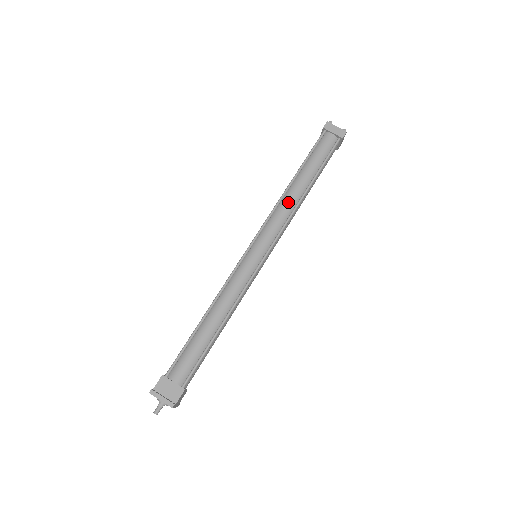
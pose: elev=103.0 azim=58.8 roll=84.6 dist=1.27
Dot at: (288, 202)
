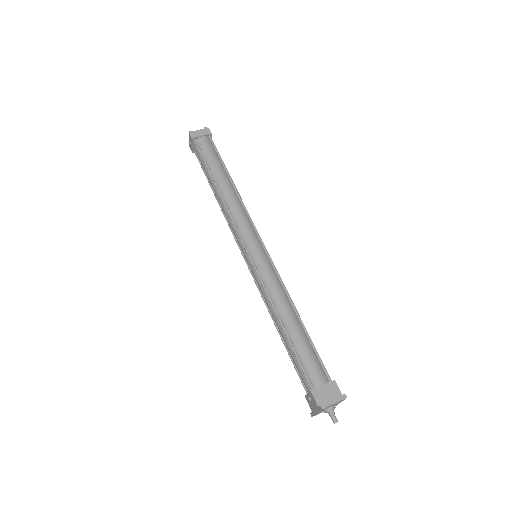
Dot at: (233, 202)
